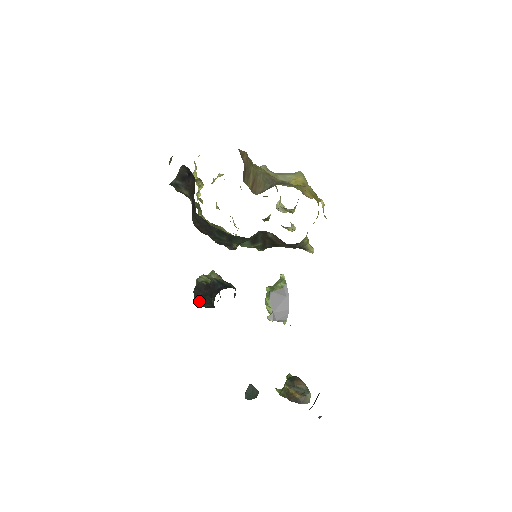
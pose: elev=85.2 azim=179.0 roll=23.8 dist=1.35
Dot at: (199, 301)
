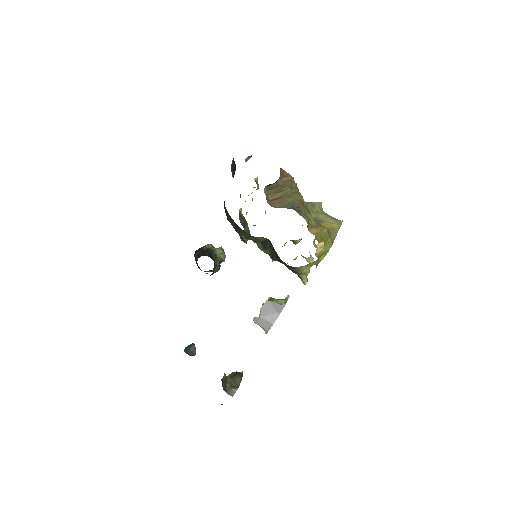
Dot at: (195, 259)
